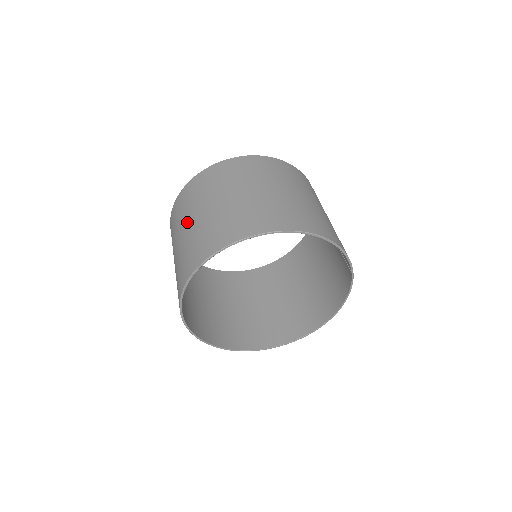
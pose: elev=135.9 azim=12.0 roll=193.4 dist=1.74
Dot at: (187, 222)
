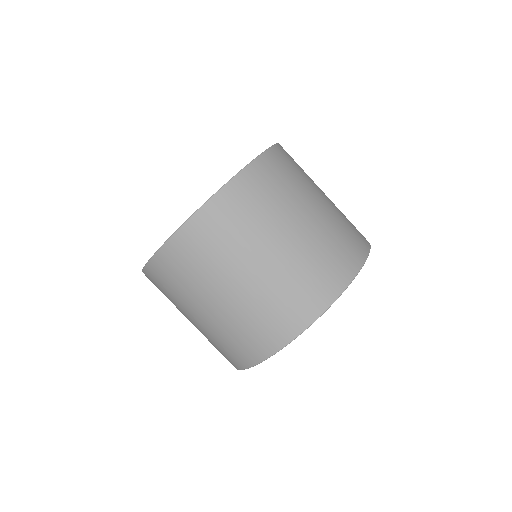
Dot at: (217, 294)
